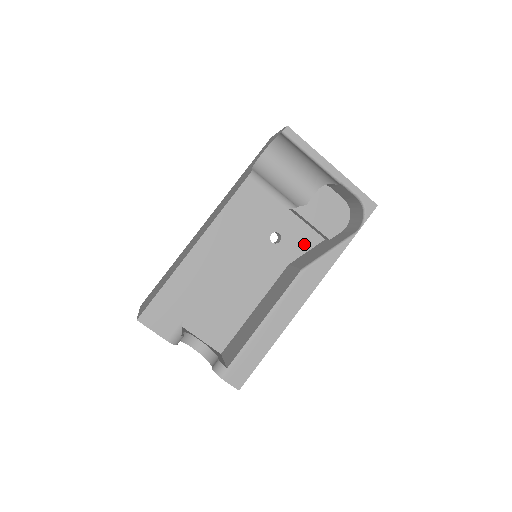
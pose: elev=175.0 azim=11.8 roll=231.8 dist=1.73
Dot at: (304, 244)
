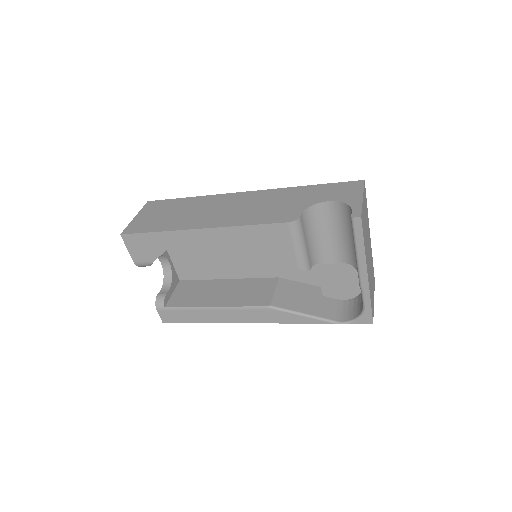
Dot at: (304, 276)
